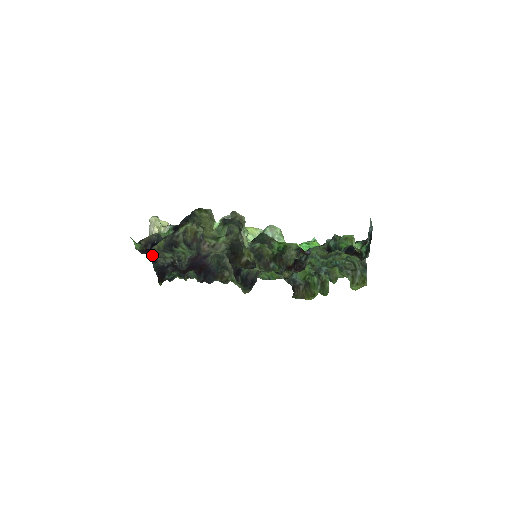
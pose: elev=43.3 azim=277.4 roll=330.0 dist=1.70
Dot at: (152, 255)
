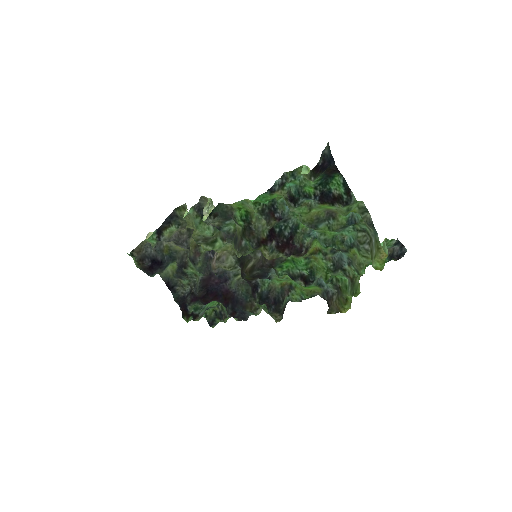
Dot at: (169, 283)
